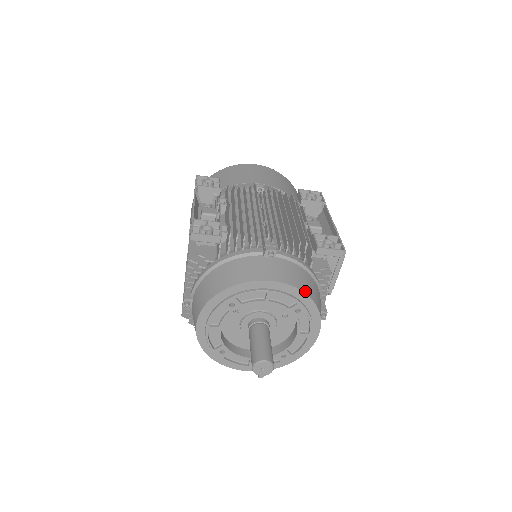
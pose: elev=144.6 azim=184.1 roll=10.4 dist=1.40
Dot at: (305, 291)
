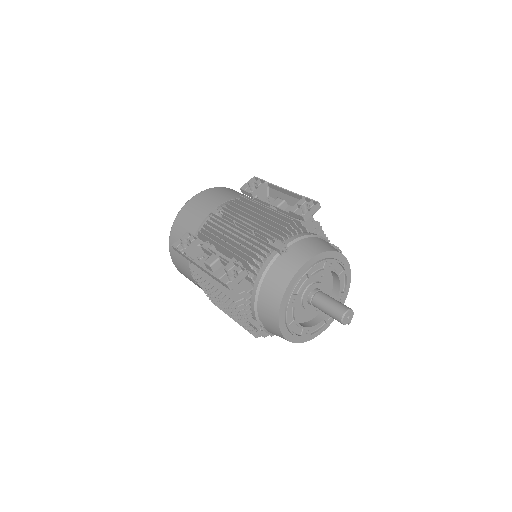
Dot at: (324, 250)
